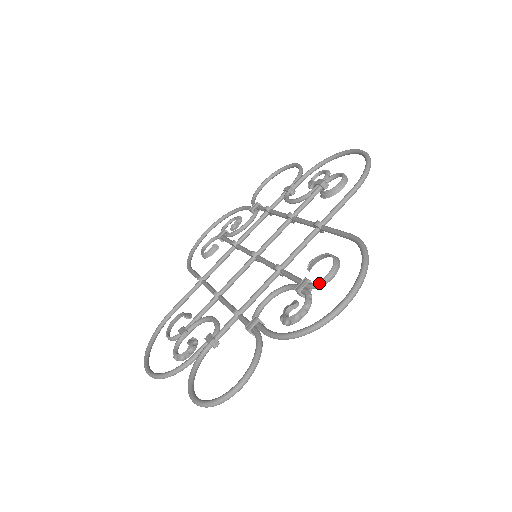
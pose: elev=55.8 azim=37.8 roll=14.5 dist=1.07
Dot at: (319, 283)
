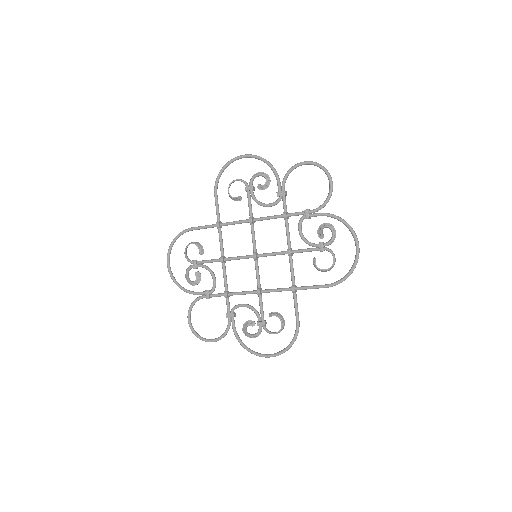
Dot at: (267, 332)
